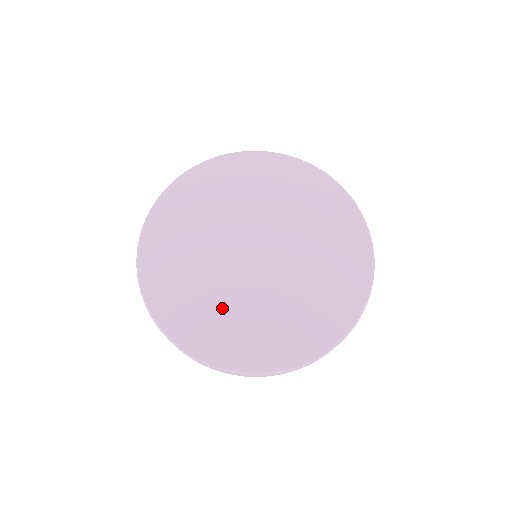
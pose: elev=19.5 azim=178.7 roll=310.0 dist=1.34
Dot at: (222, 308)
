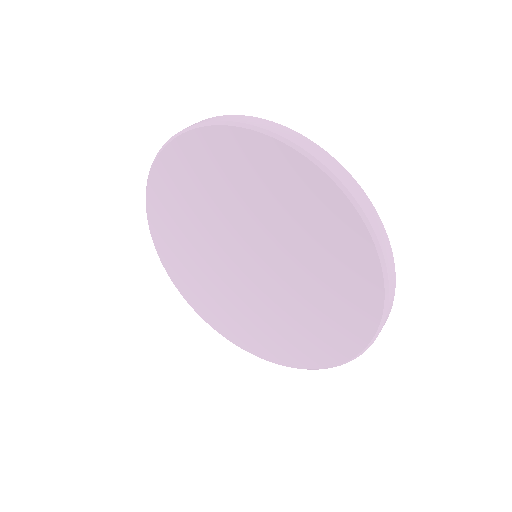
Dot at: (214, 290)
